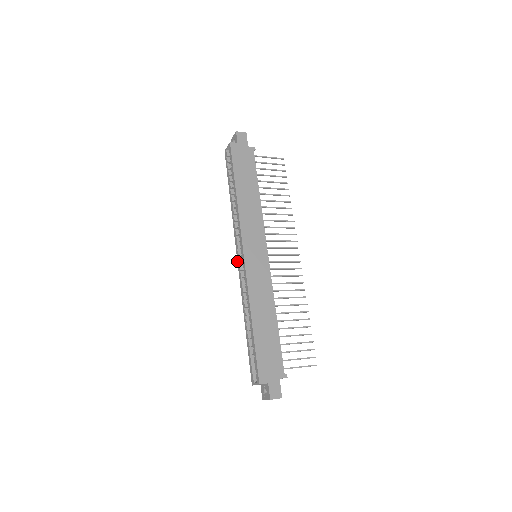
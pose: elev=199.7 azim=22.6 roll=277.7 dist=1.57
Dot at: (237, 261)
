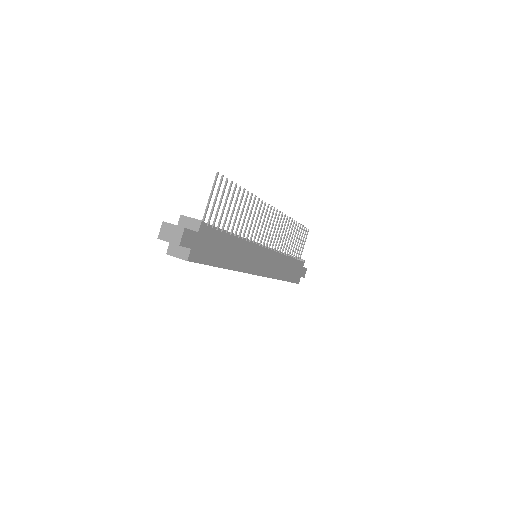
Dot at: occluded
